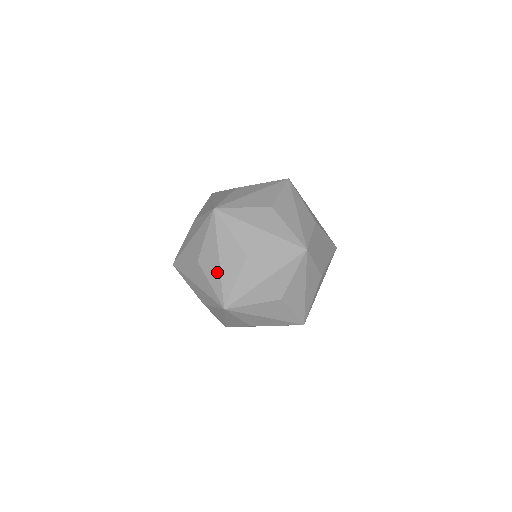
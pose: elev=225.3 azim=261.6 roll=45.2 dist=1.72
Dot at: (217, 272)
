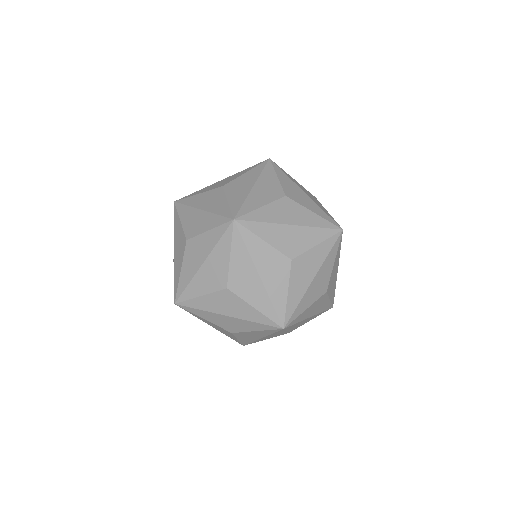
Dot at: occluded
